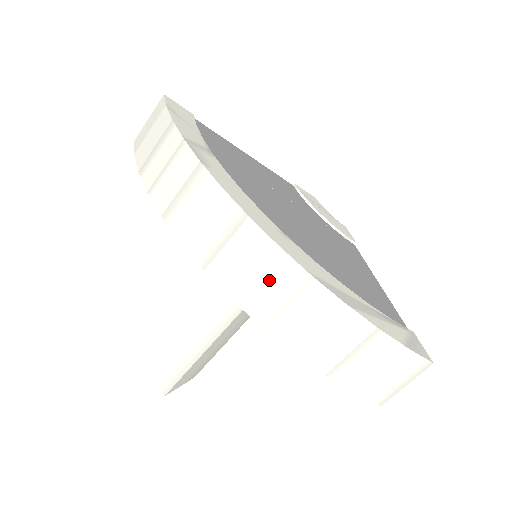
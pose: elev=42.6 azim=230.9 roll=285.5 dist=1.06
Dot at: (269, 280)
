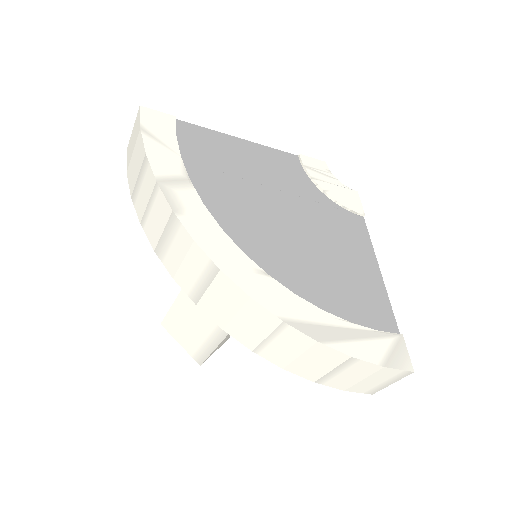
Dot at: (249, 320)
